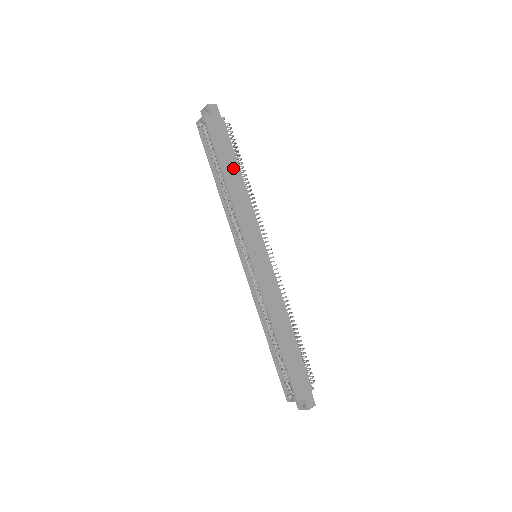
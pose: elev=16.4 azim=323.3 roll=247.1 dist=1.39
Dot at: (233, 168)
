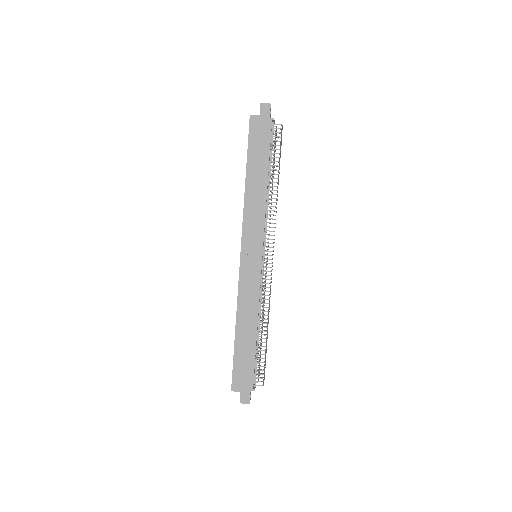
Dot at: (260, 170)
